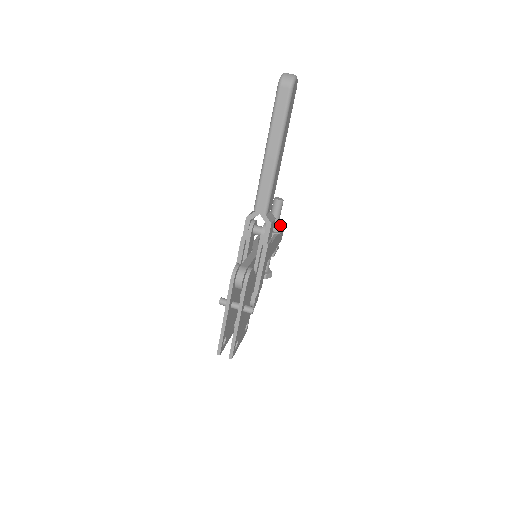
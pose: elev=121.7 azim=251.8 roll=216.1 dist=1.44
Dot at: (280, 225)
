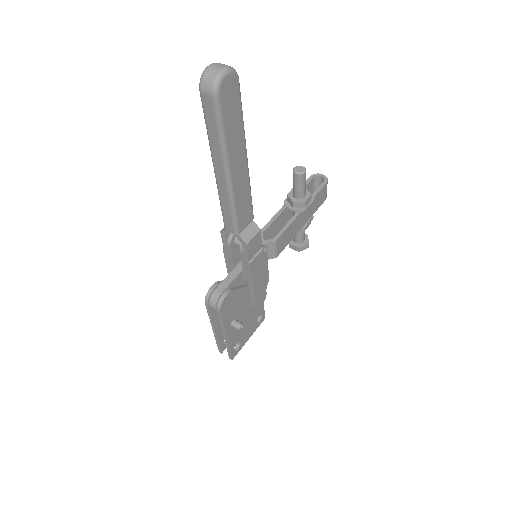
Dot at: (305, 199)
